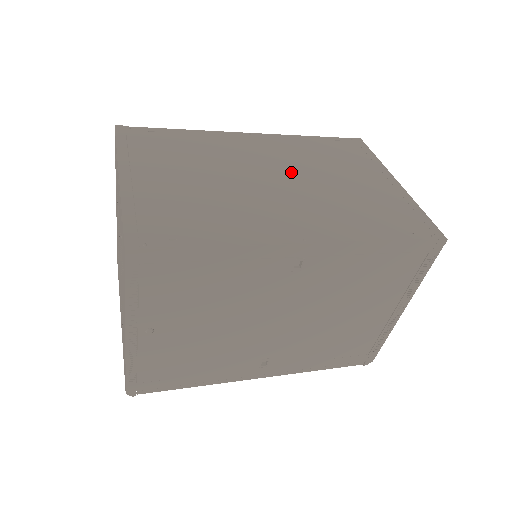
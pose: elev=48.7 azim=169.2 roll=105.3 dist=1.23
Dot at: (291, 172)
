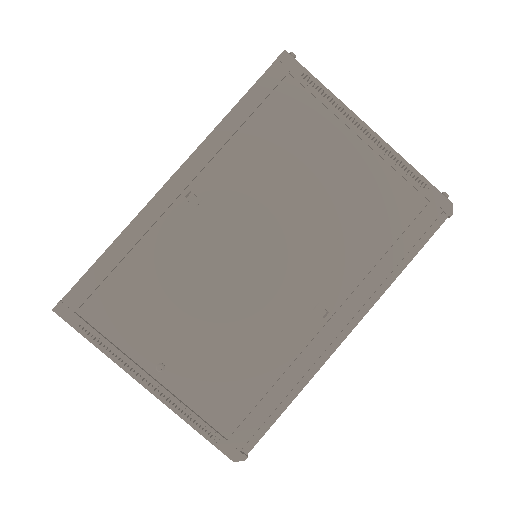
Dot at: occluded
